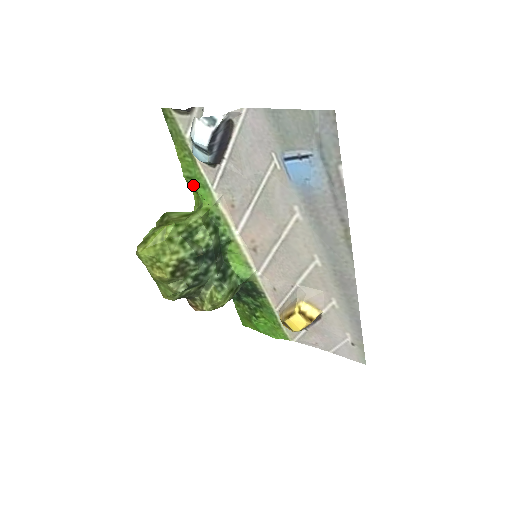
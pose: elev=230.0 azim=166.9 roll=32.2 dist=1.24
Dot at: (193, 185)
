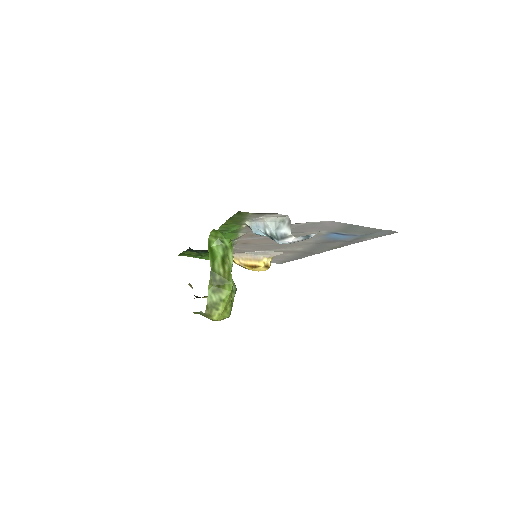
Dot at: (224, 233)
